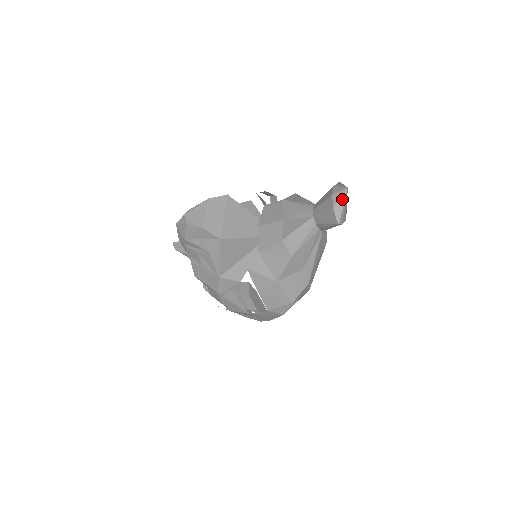
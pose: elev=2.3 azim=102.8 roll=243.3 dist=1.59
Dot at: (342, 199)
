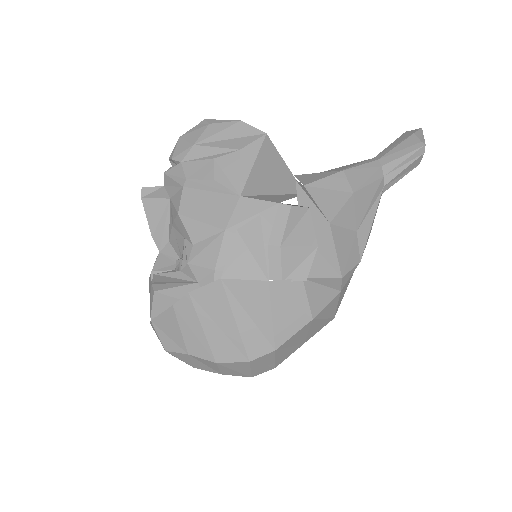
Dot at: (420, 132)
